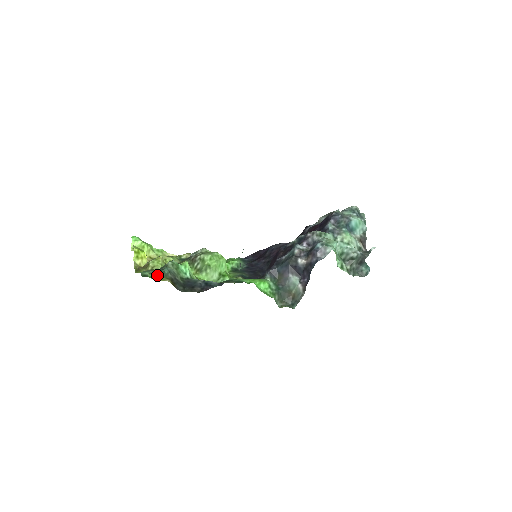
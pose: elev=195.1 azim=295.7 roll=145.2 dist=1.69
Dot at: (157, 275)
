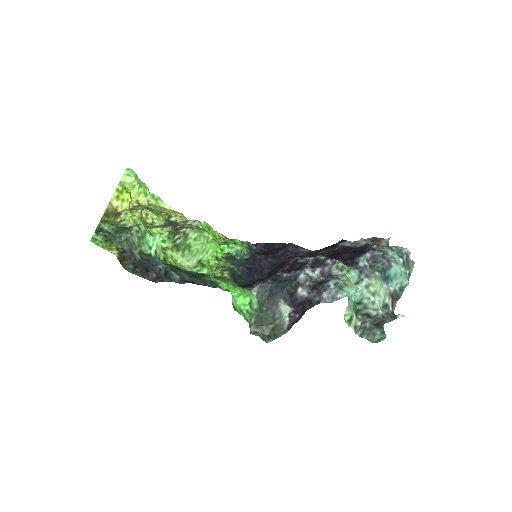
Dot at: (107, 239)
